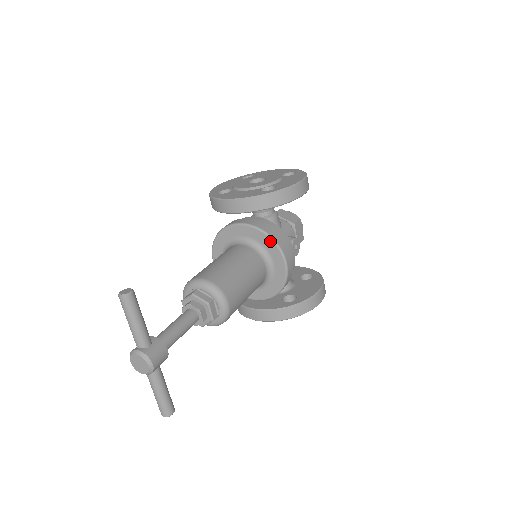
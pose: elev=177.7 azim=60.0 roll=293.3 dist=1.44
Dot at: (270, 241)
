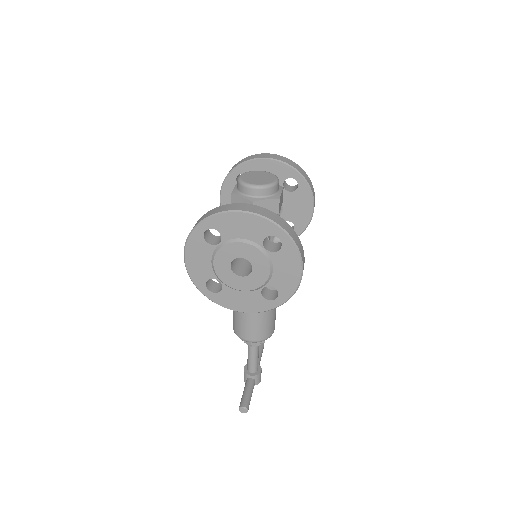
Dot at: occluded
